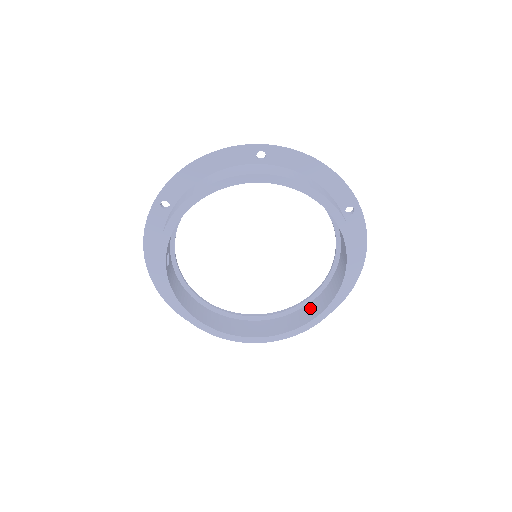
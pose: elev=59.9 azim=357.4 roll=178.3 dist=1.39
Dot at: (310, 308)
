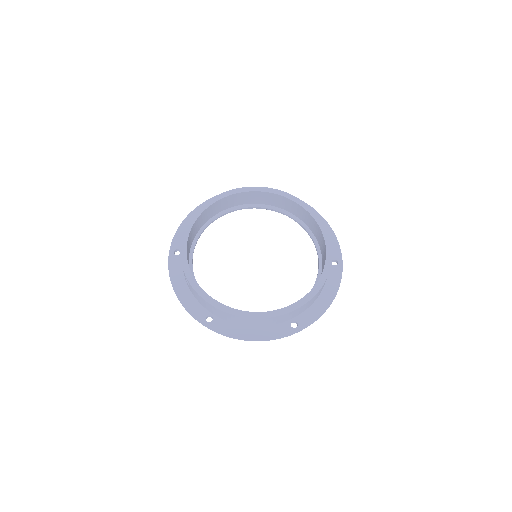
Dot at: occluded
